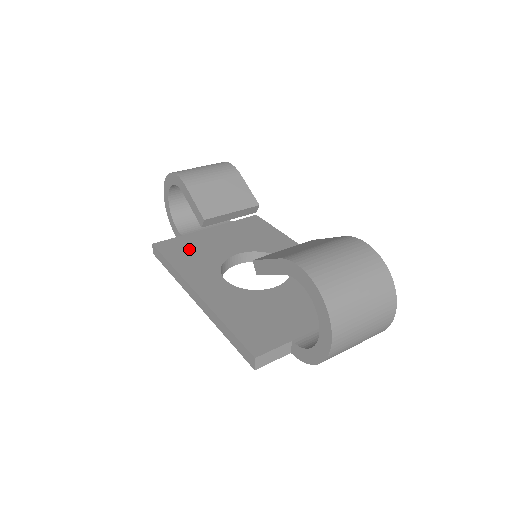
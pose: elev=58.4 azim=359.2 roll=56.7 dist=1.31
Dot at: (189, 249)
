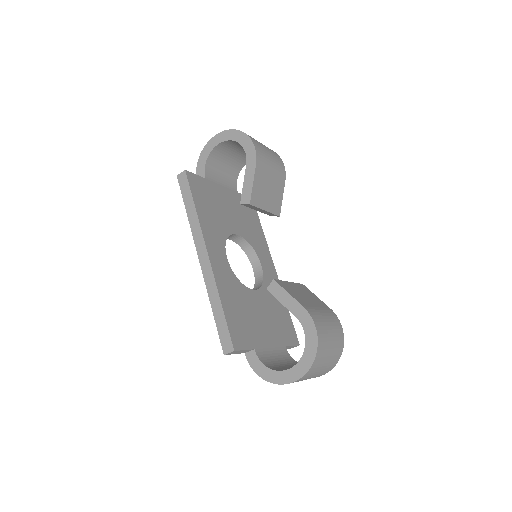
Dot at: (209, 201)
